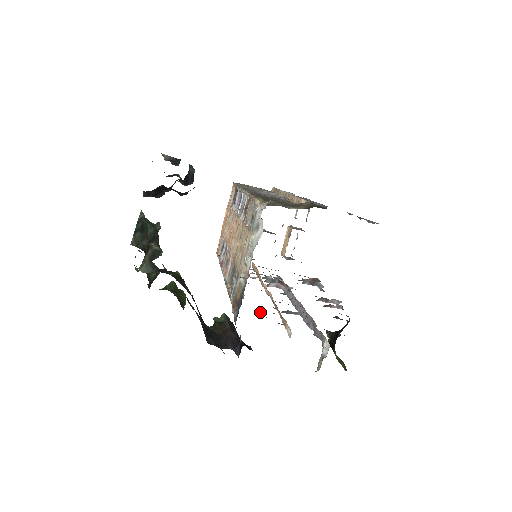
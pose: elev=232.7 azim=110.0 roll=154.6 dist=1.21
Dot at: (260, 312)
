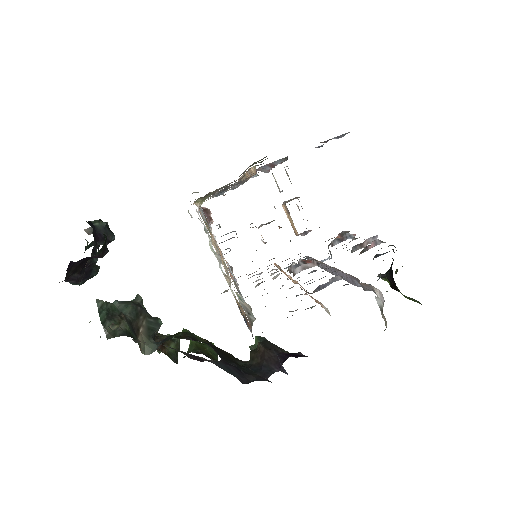
Dot at: occluded
